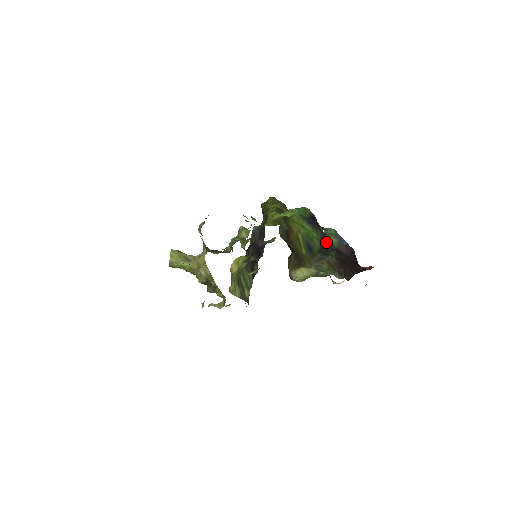
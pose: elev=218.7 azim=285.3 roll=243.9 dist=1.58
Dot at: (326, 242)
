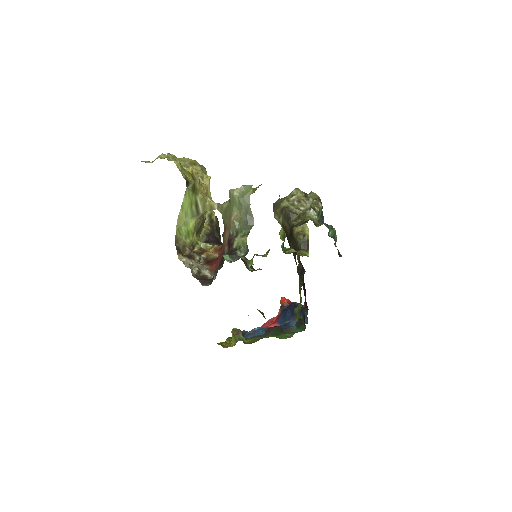
Dot at: occluded
